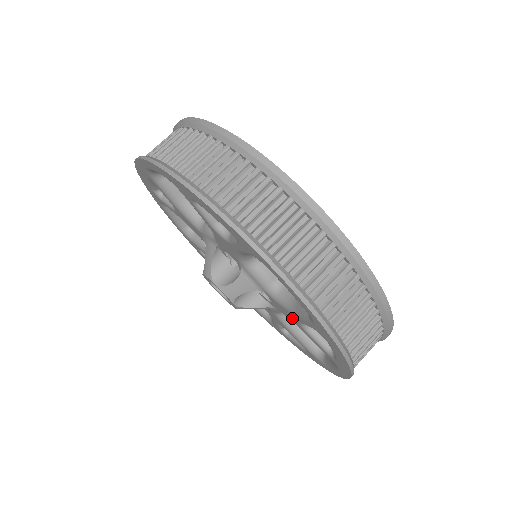
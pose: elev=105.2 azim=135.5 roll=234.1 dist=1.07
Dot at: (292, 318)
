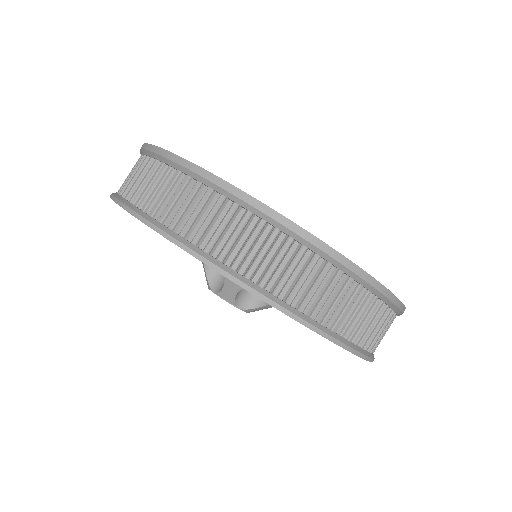
Dot at: occluded
